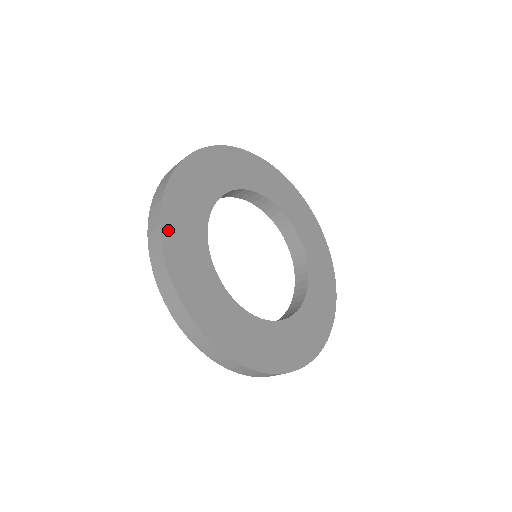
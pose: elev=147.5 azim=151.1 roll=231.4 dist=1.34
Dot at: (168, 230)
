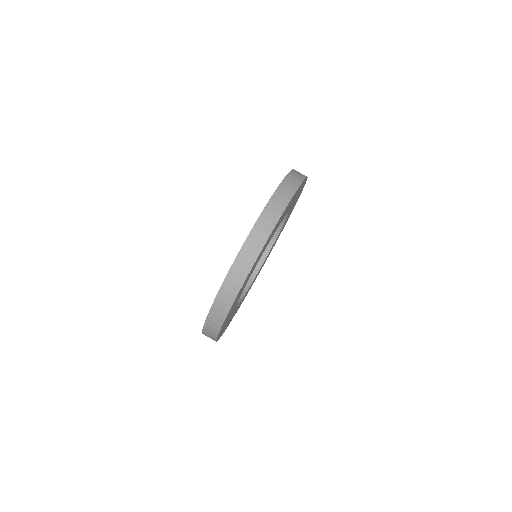
Dot at: occluded
